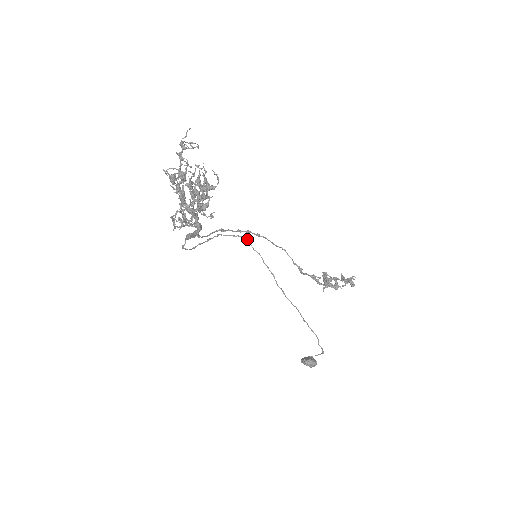
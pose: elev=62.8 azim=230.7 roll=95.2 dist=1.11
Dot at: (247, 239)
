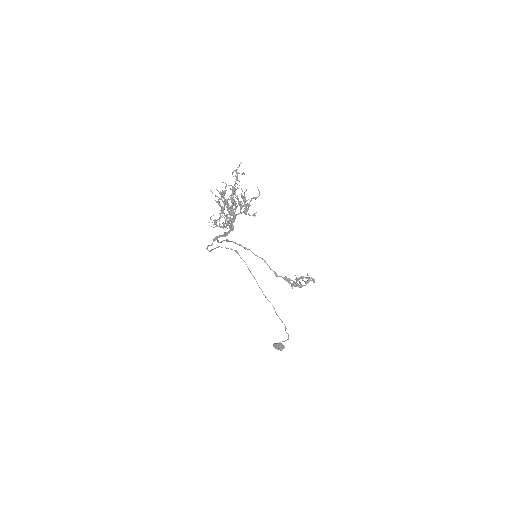
Dot at: (237, 251)
